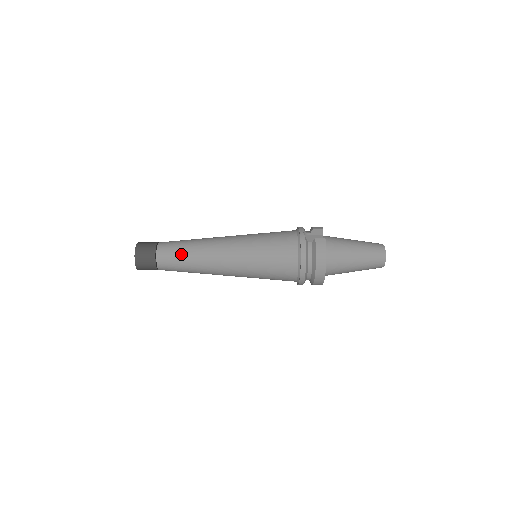
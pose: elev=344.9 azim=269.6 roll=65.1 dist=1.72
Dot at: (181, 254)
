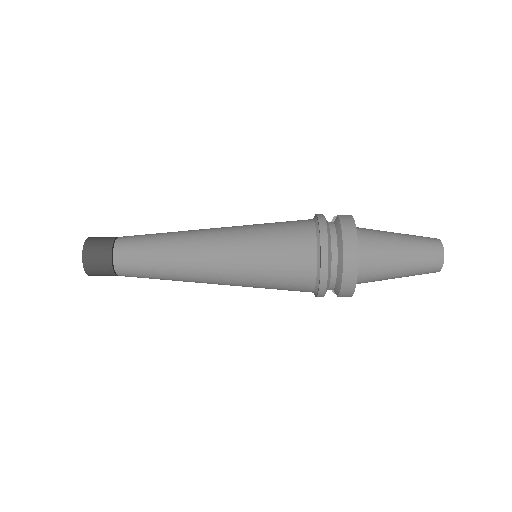
Dot at: (149, 240)
